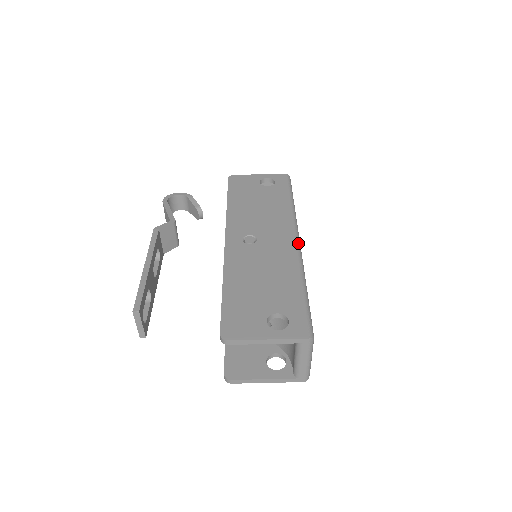
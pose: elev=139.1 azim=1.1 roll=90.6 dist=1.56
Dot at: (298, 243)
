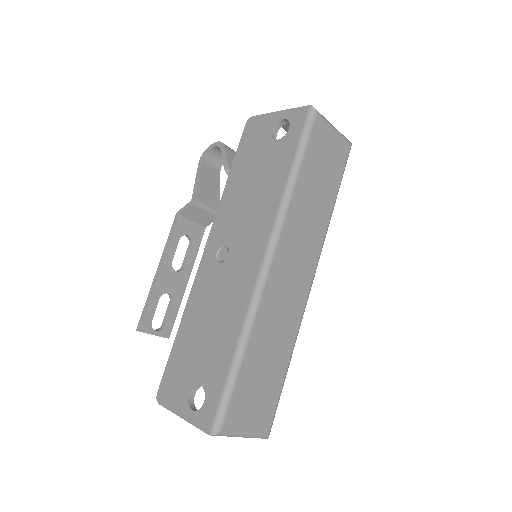
Dot at: (263, 269)
